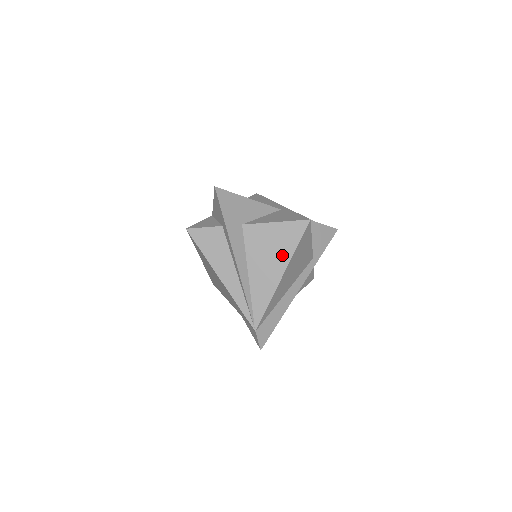
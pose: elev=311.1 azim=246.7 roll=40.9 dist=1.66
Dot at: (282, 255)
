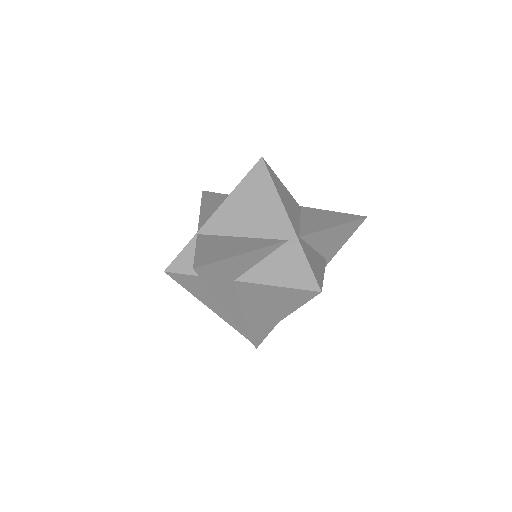
Dot at: (282, 308)
